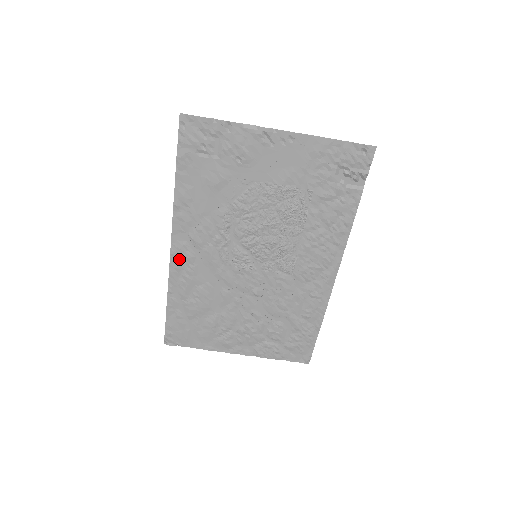
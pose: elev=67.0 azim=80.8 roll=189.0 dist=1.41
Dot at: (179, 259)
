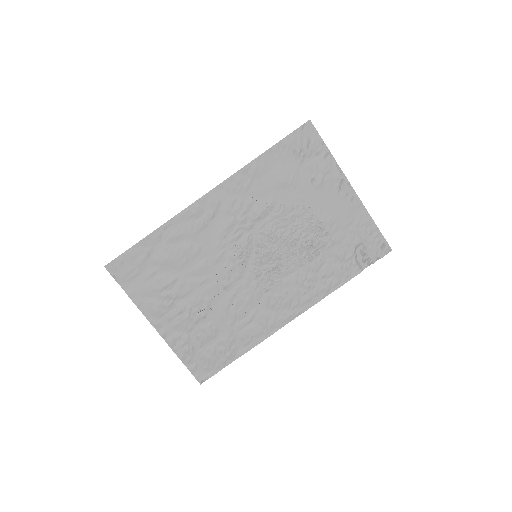
Dot at: (202, 208)
